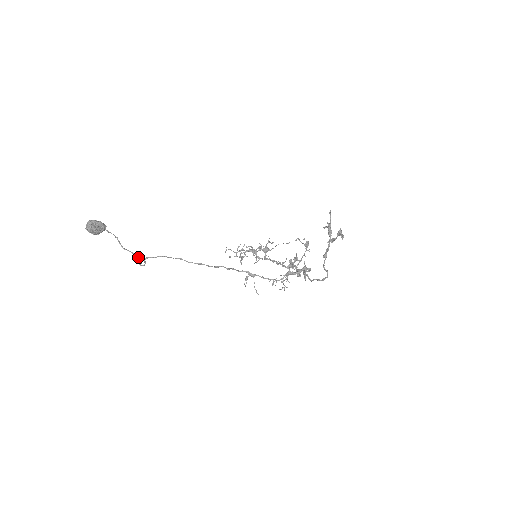
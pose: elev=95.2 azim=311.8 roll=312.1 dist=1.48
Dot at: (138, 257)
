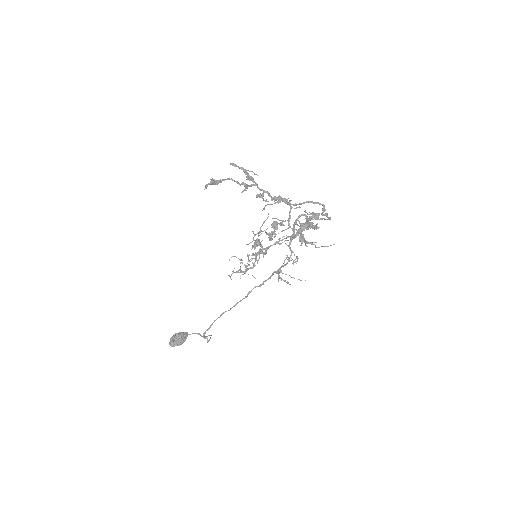
Dot at: occluded
